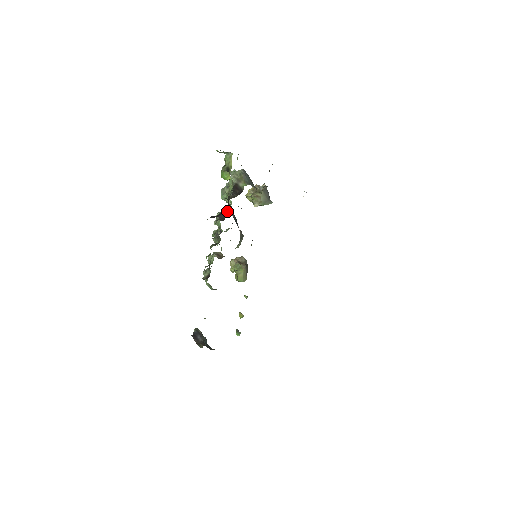
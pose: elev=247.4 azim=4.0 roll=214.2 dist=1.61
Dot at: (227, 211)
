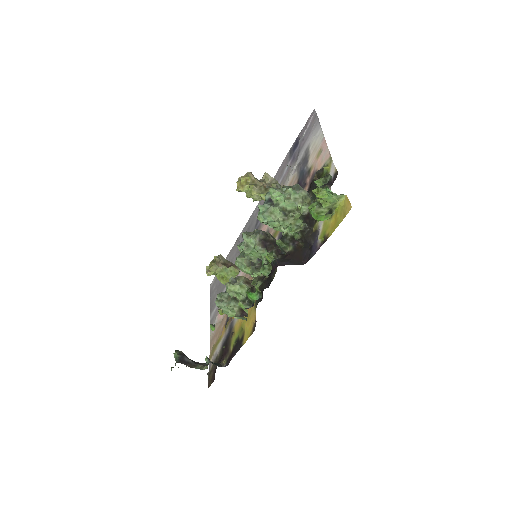
Dot at: (270, 236)
